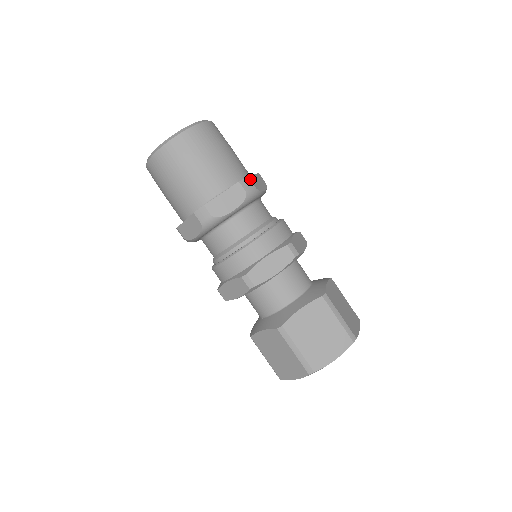
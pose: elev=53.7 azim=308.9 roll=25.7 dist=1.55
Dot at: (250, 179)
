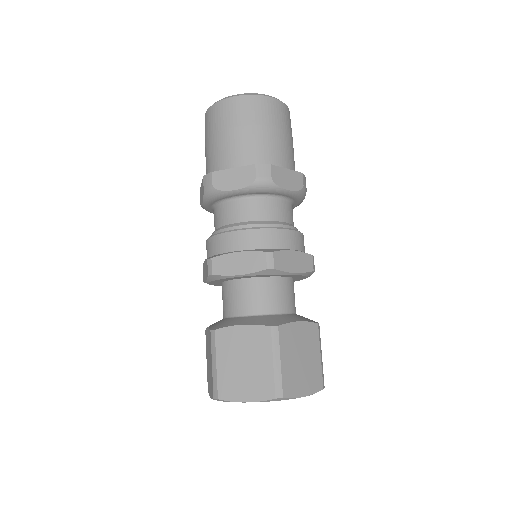
Dot at: (272, 168)
